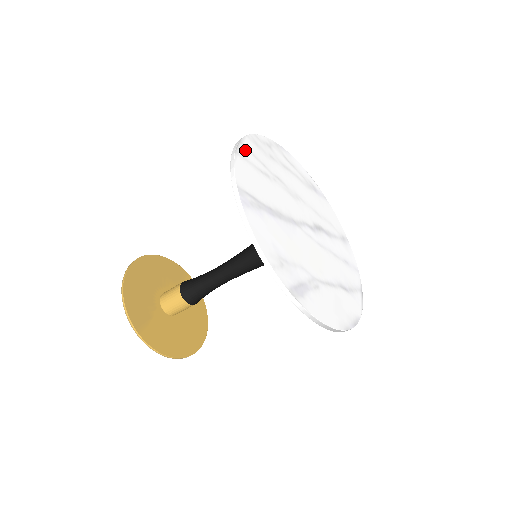
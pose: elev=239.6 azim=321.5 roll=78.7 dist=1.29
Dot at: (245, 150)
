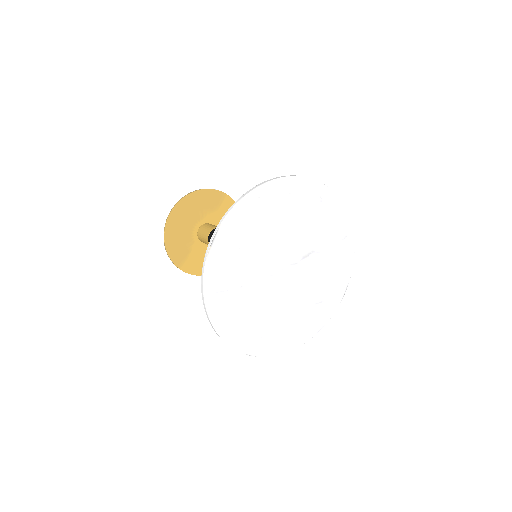
Dot at: (221, 239)
